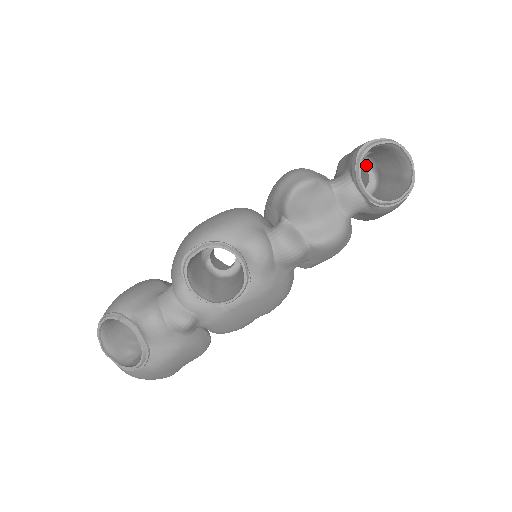
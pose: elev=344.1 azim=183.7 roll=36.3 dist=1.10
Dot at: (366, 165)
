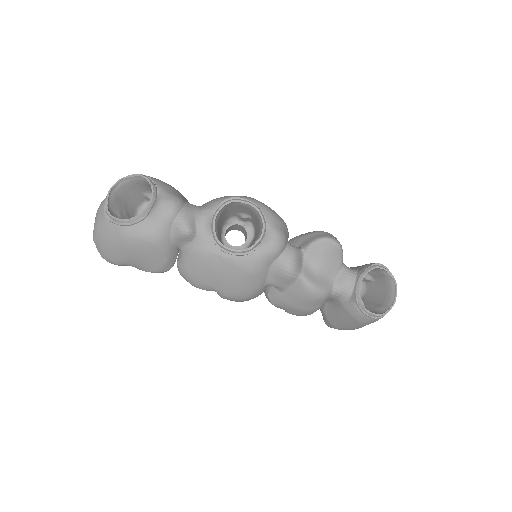
Dot at: occluded
